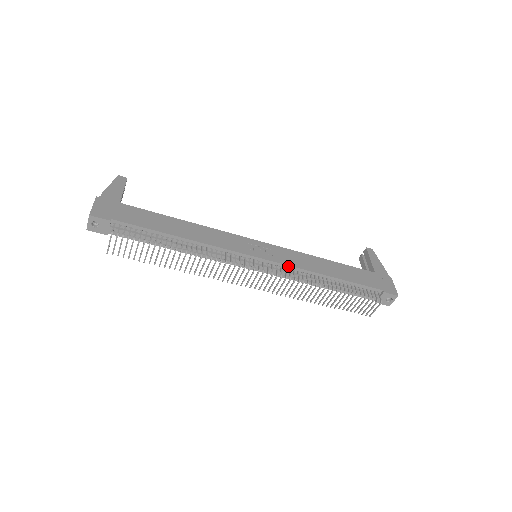
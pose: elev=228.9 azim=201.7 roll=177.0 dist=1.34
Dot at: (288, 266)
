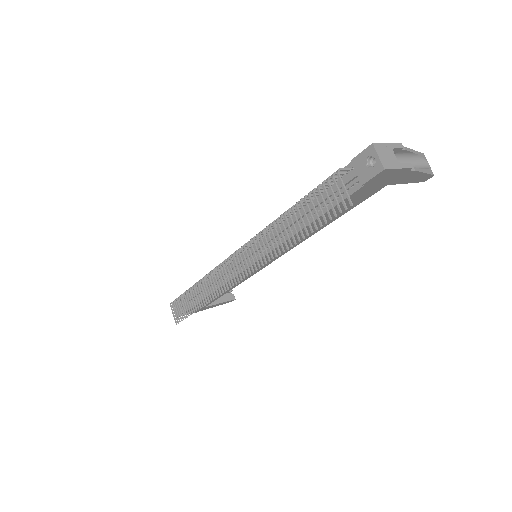
Dot at: occluded
